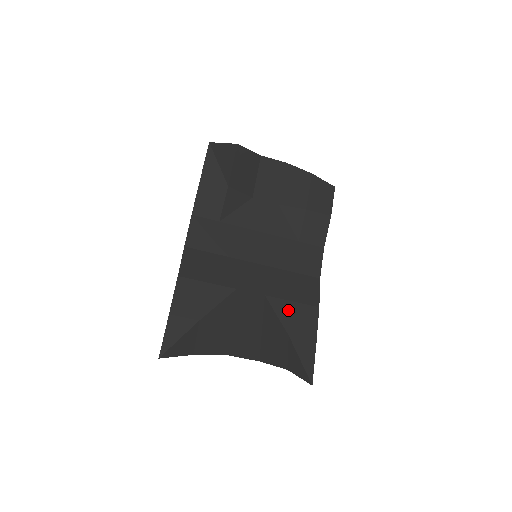
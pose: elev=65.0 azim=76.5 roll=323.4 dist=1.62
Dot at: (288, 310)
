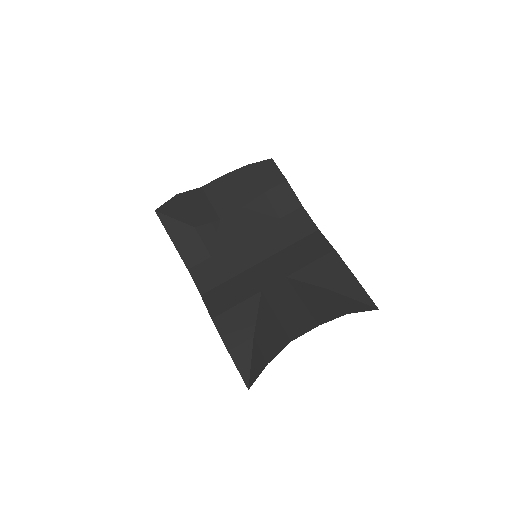
Dot at: (313, 272)
